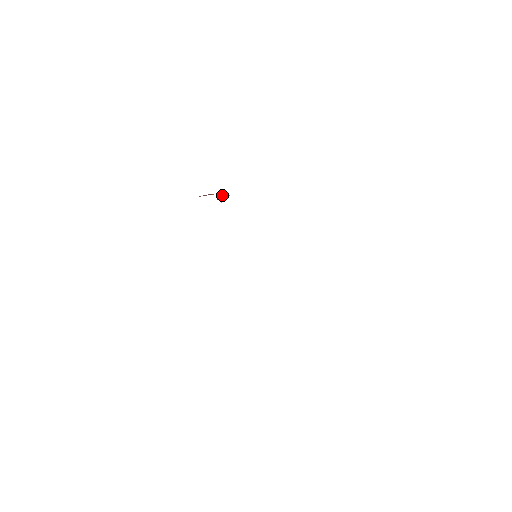
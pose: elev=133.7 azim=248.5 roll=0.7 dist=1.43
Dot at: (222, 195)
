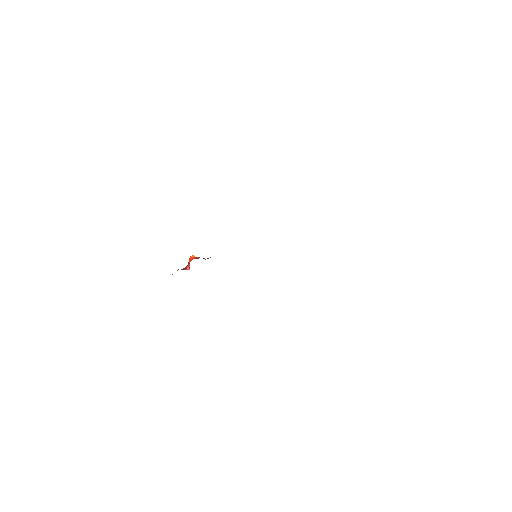
Dot at: (189, 261)
